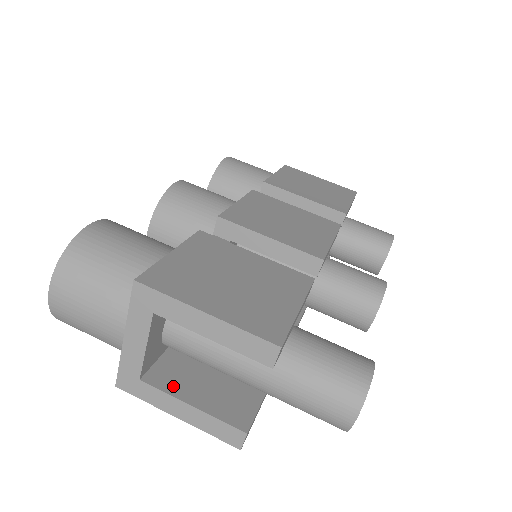
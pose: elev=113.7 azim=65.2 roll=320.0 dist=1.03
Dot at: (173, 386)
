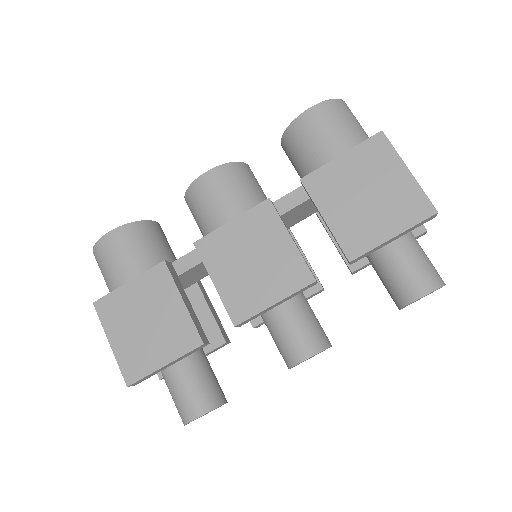
Dot at: occluded
